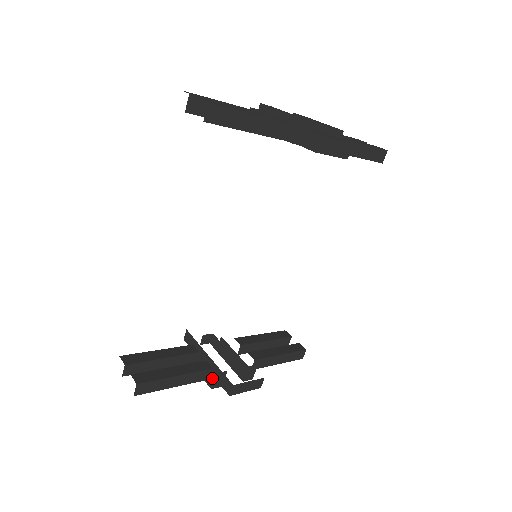
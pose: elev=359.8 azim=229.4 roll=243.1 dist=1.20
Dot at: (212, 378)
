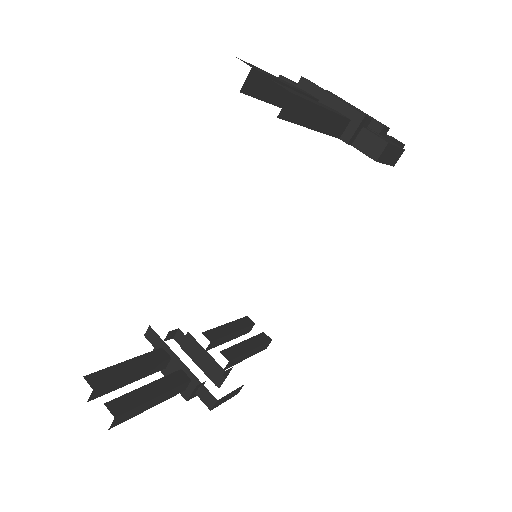
Dot at: (189, 390)
